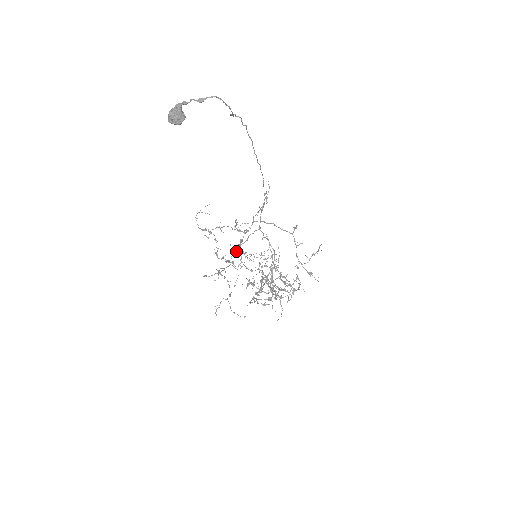
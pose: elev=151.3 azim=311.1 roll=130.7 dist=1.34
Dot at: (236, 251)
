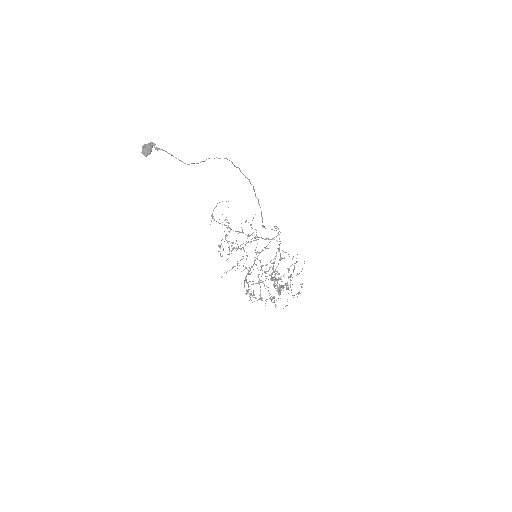
Dot at: occluded
